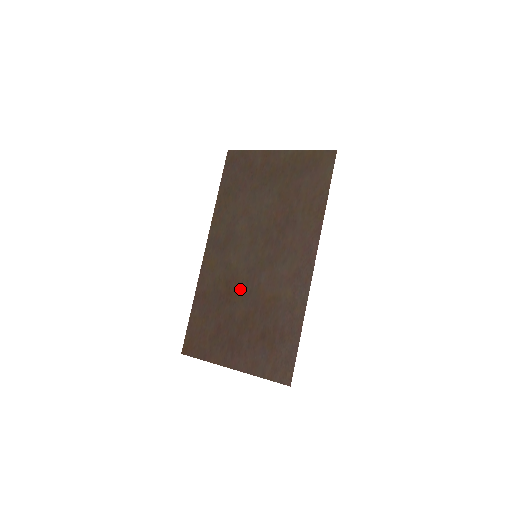
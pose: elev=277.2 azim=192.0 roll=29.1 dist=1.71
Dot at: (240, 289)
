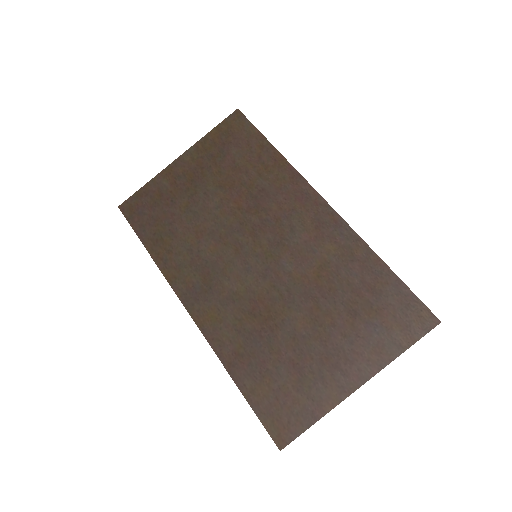
Dot at: (274, 302)
